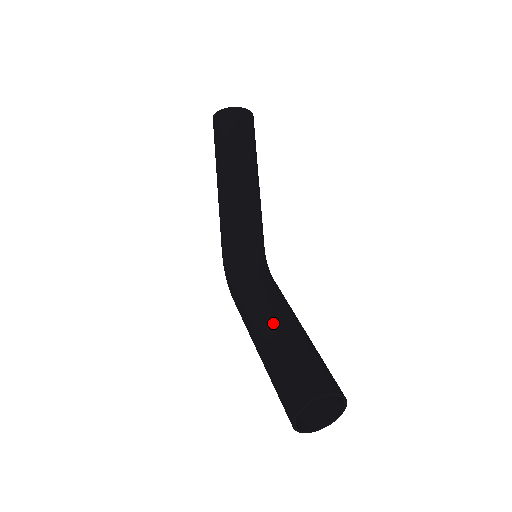
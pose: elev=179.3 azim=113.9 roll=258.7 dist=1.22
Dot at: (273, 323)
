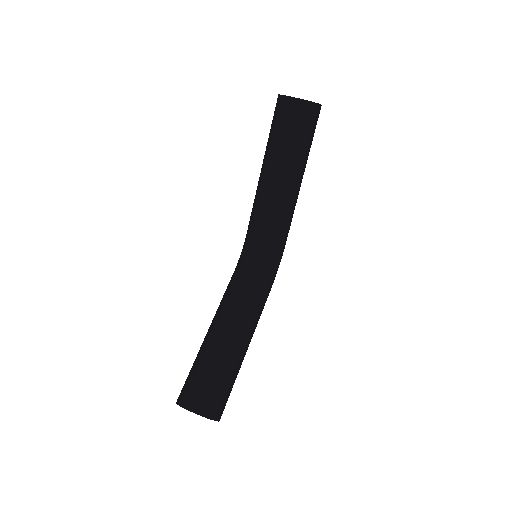
Dot at: (216, 327)
